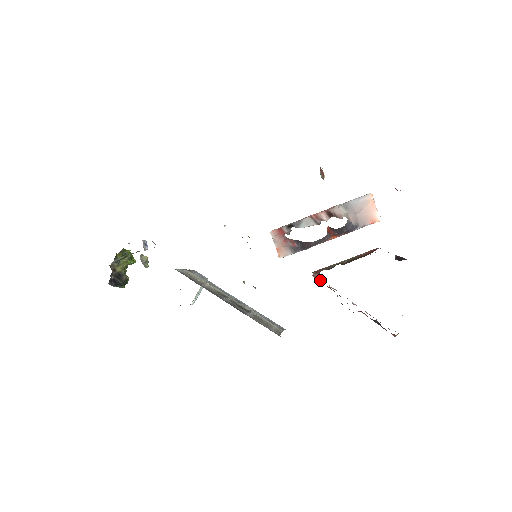
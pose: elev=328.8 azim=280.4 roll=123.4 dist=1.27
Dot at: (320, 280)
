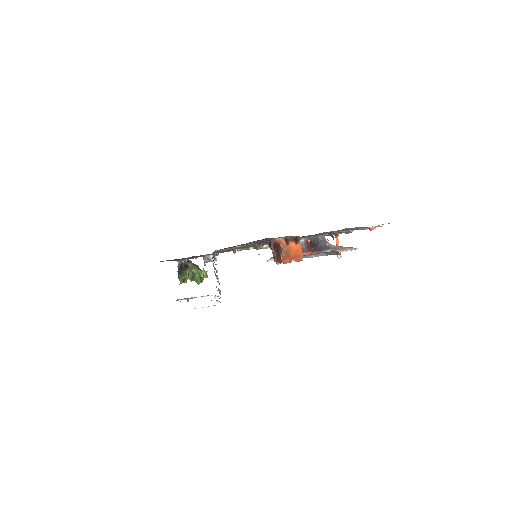
Dot at: occluded
